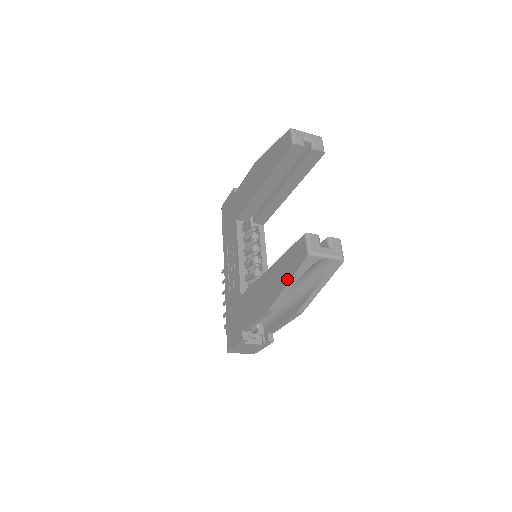
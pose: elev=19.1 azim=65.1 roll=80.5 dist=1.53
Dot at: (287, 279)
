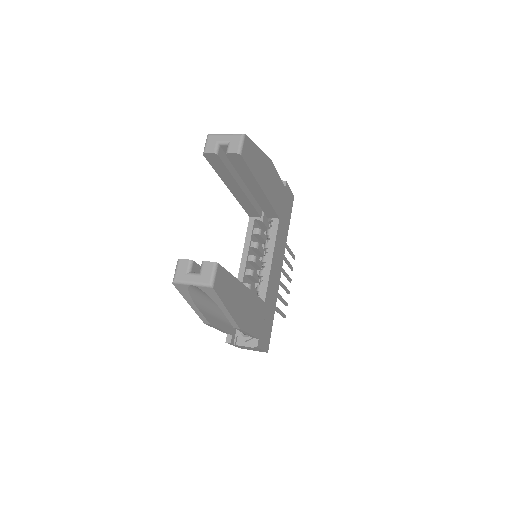
Dot at: occluded
